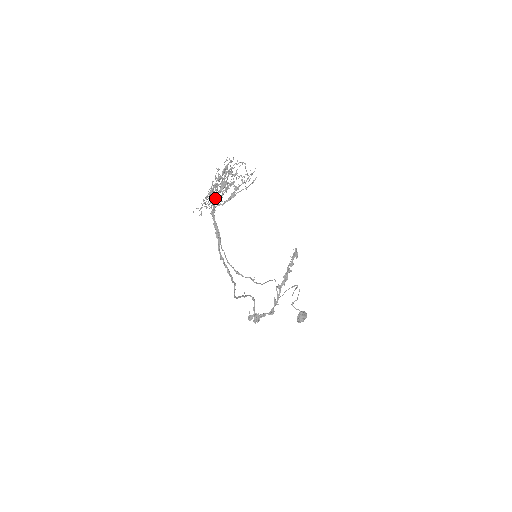
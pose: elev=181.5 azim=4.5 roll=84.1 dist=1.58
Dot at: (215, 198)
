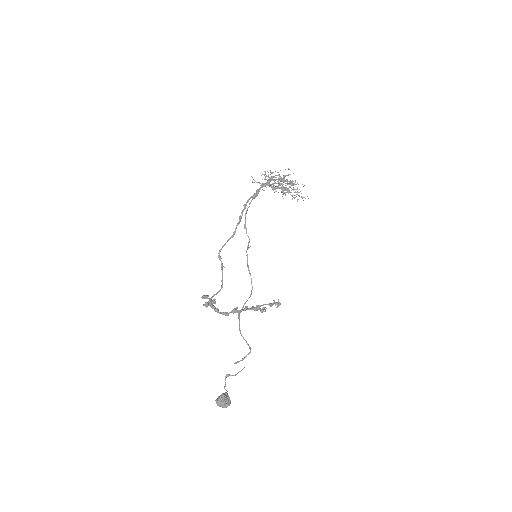
Dot at: (273, 180)
